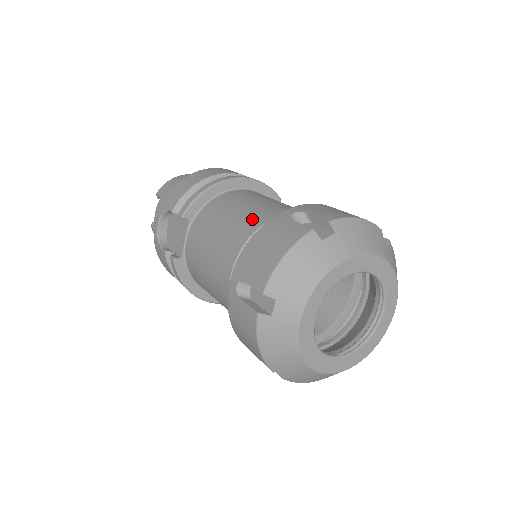
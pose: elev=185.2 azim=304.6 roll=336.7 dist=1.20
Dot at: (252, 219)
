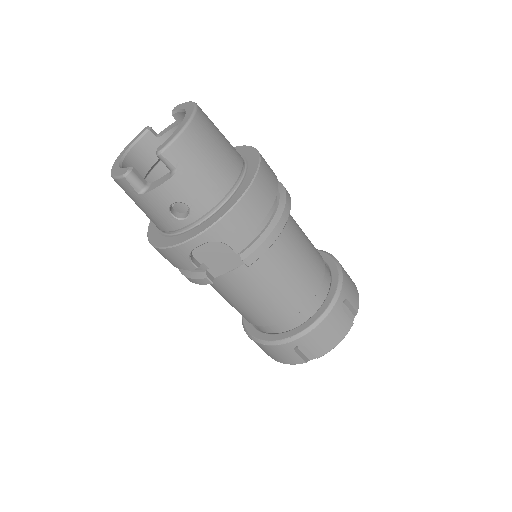
Dot at: (309, 286)
